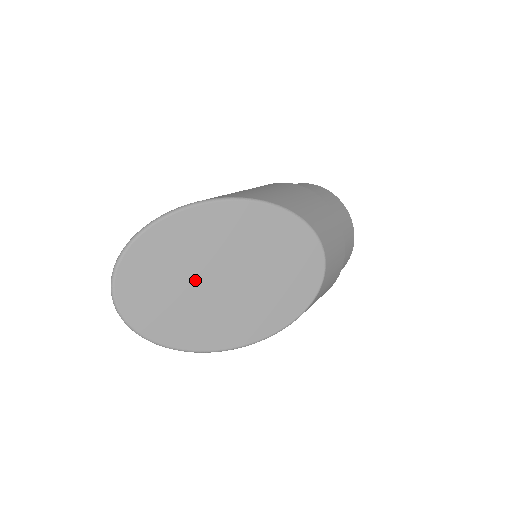
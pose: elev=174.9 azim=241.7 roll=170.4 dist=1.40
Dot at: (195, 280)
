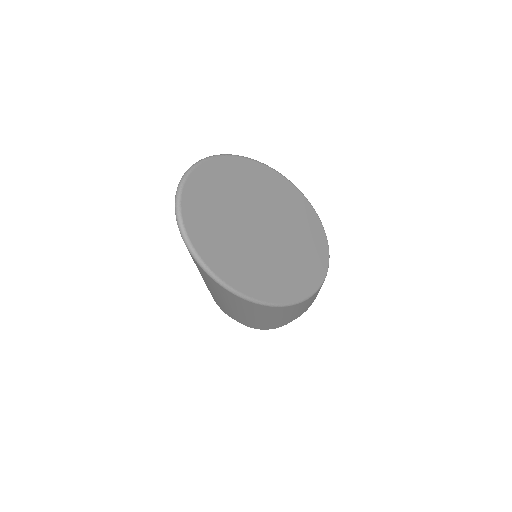
Dot at: (244, 220)
